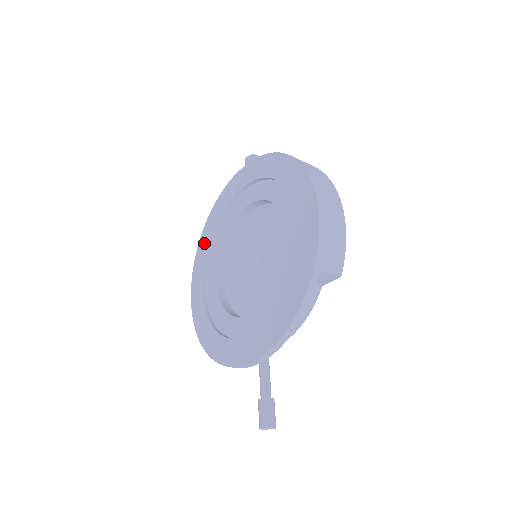
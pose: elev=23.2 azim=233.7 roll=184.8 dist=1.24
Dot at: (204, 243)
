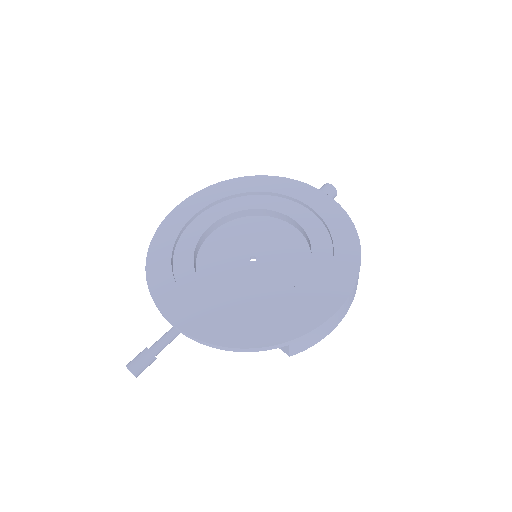
Dot at: (233, 187)
